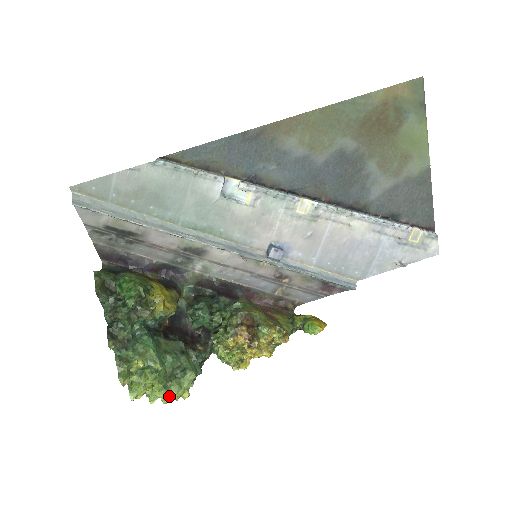
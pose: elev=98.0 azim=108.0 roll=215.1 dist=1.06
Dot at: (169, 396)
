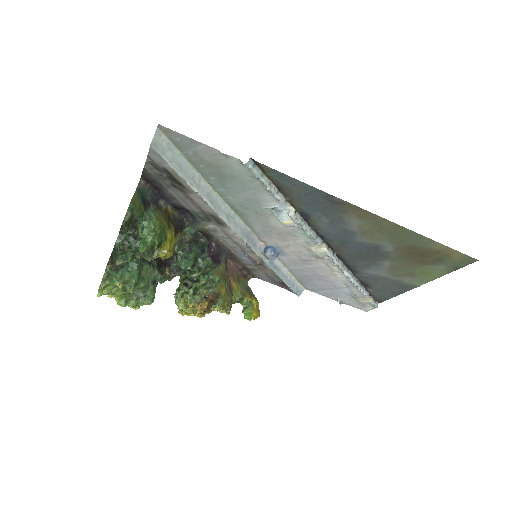
Dot at: (125, 305)
